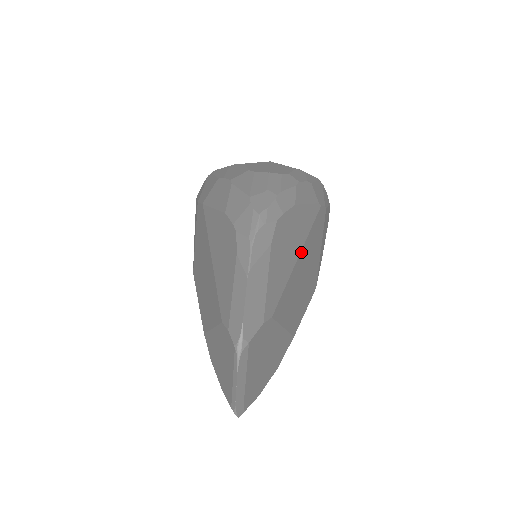
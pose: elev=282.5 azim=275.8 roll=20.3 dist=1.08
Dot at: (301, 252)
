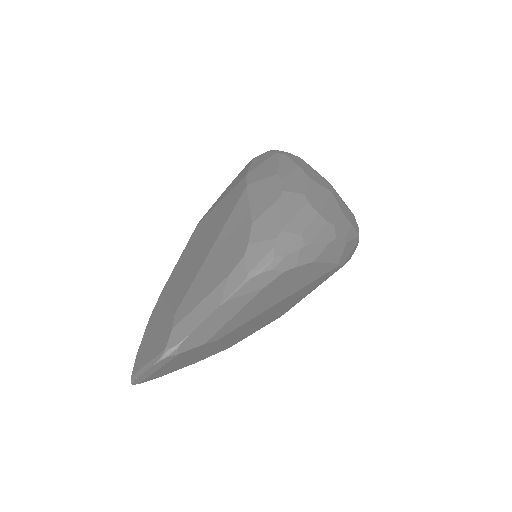
Dot at: (287, 297)
